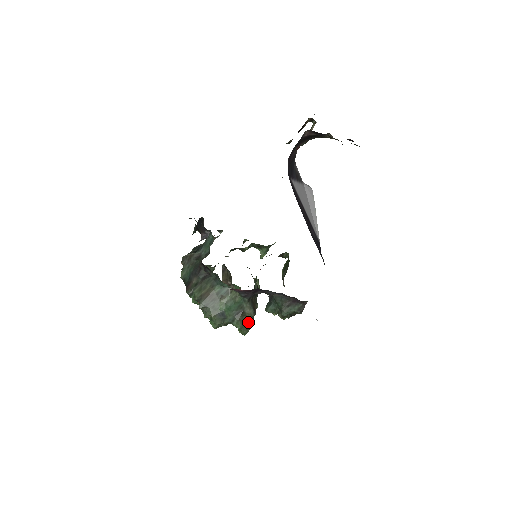
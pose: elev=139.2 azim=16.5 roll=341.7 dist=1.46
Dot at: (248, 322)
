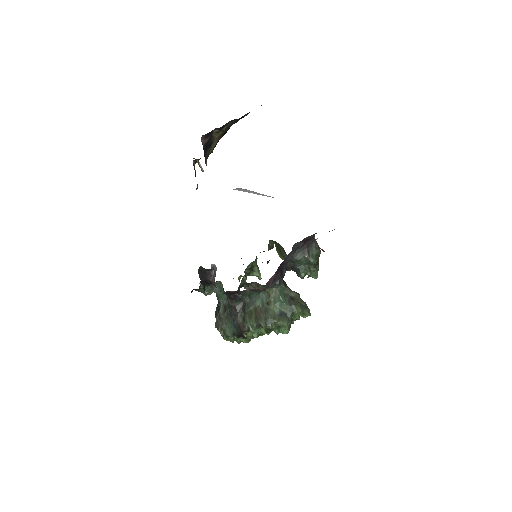
Dot at: (301, 302)
